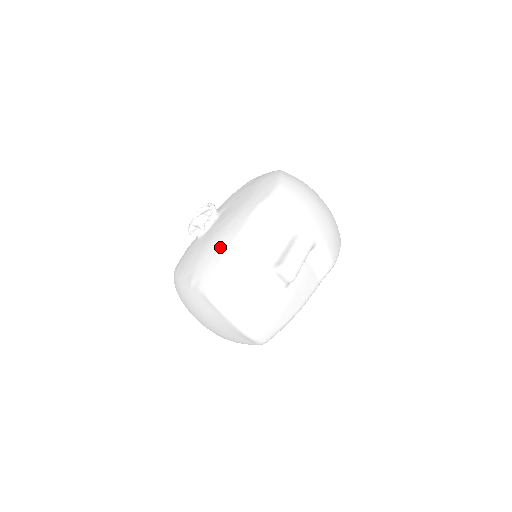
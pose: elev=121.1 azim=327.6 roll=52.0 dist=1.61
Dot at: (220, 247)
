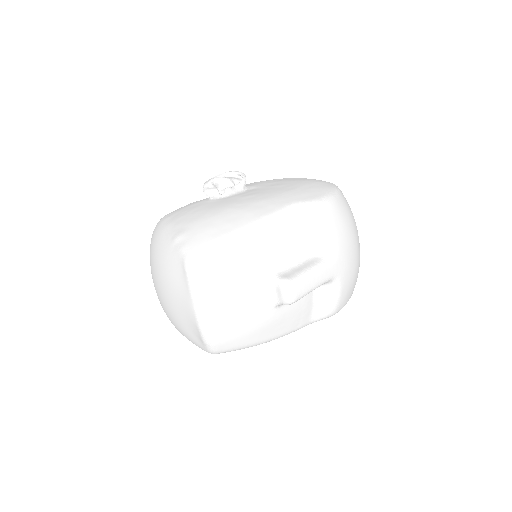
Dot at: (232, 219)
